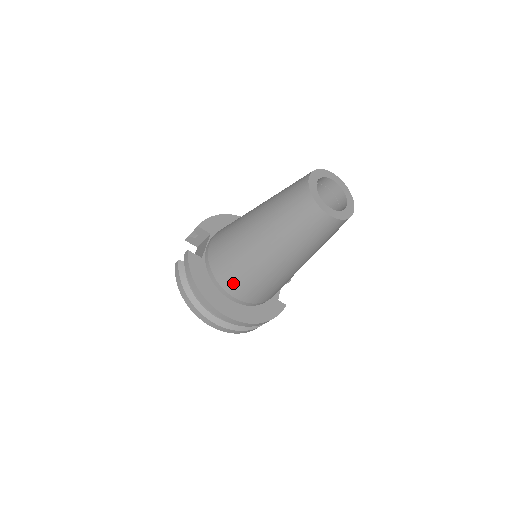
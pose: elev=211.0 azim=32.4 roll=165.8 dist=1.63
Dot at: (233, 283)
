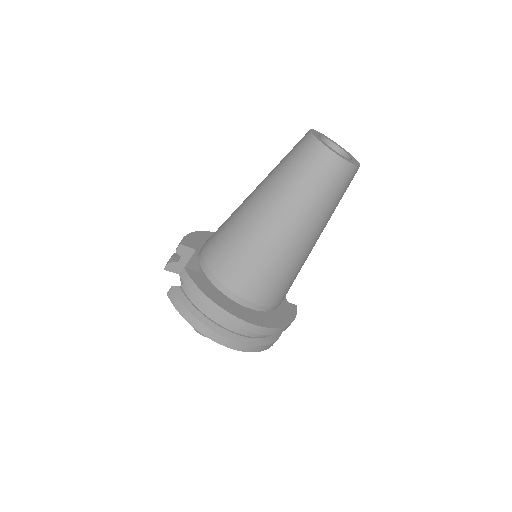
Dot at: (251, 284)
